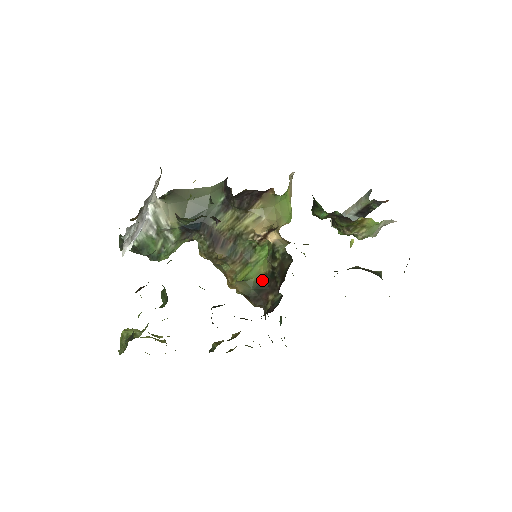
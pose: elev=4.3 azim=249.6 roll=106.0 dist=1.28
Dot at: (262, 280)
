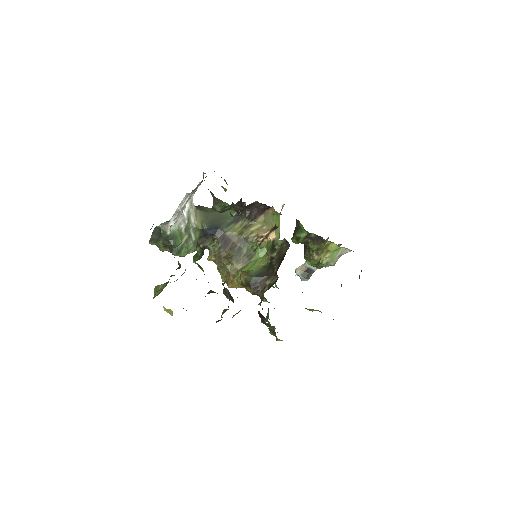
Dot at: (261, 270)
